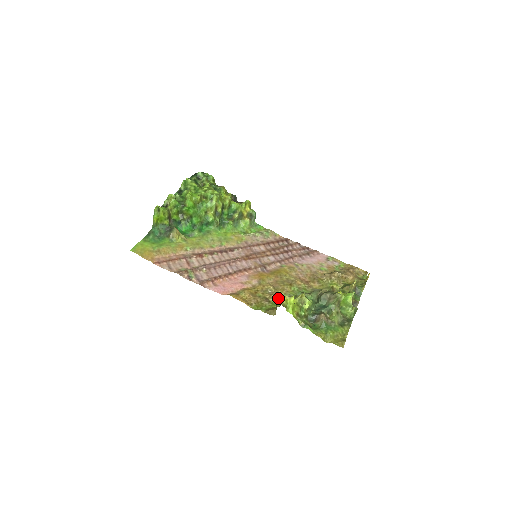
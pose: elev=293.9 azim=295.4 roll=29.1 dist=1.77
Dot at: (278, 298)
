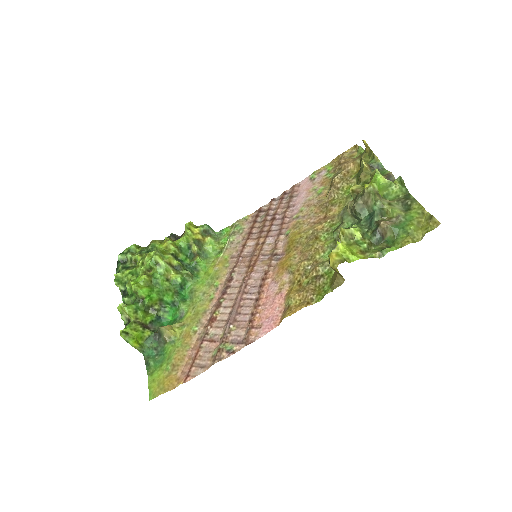
Dot at: (324, 263)
